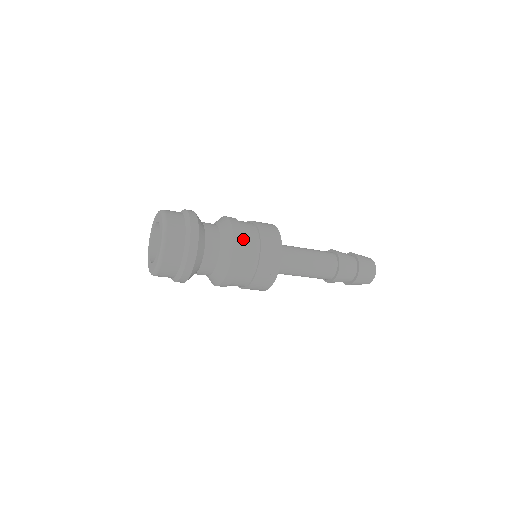
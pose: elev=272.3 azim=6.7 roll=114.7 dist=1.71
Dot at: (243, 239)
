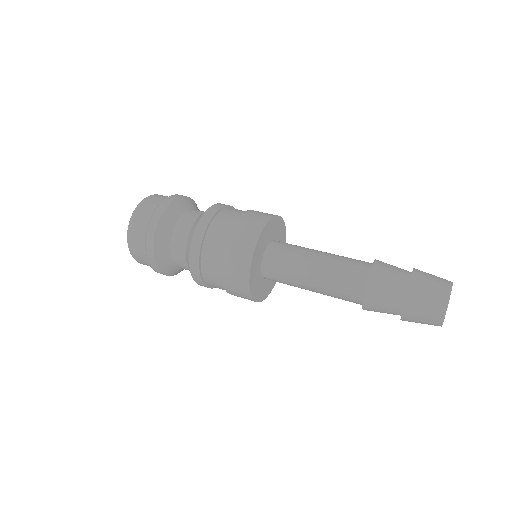
Dot at: (210, 229)
